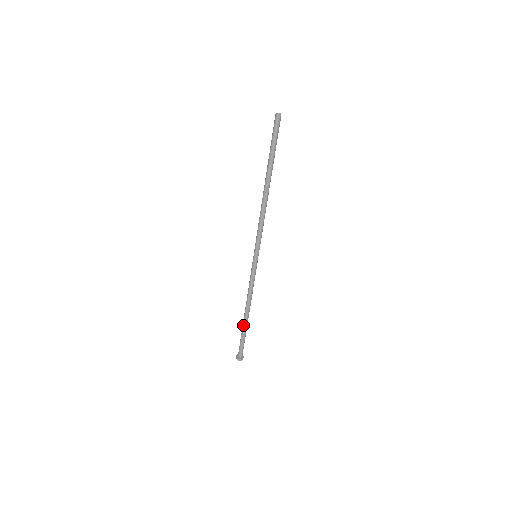
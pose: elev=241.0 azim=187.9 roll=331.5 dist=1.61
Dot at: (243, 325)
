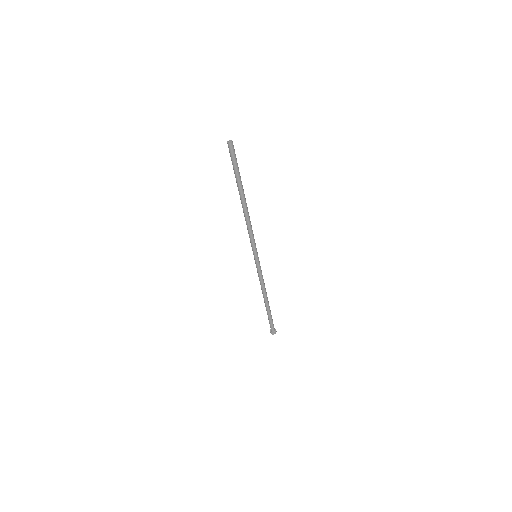
Dot at: (266, 308)
